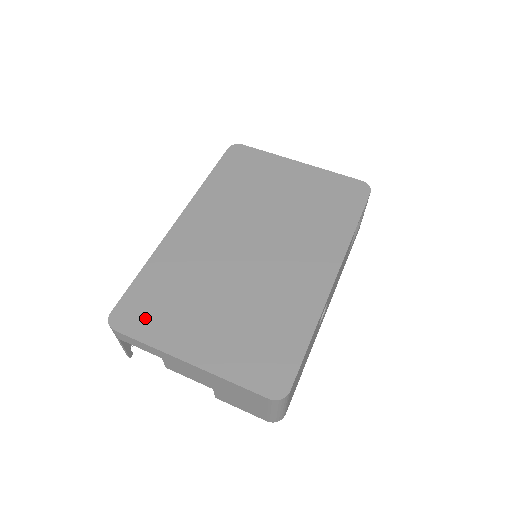
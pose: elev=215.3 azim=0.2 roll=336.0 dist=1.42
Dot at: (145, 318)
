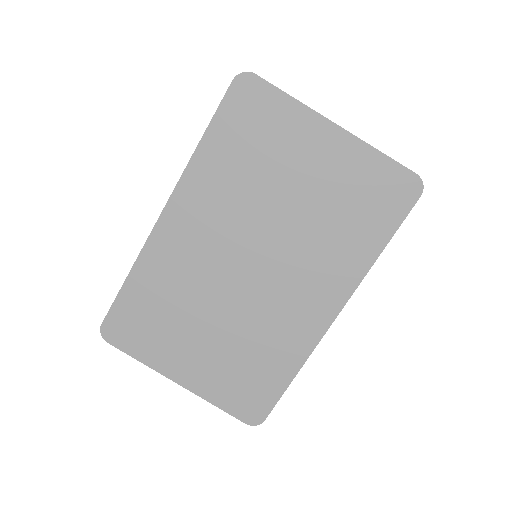
Dot at: (135, 335)
